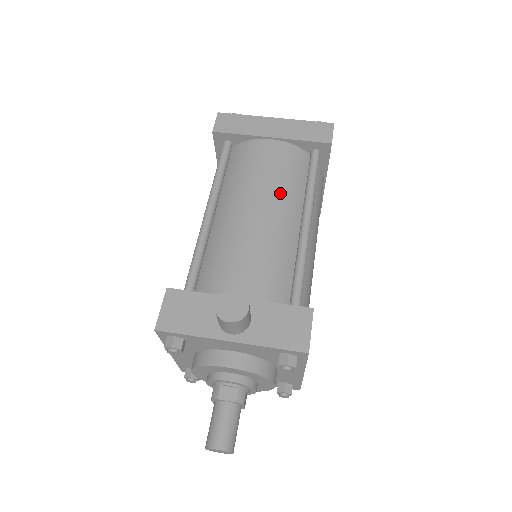
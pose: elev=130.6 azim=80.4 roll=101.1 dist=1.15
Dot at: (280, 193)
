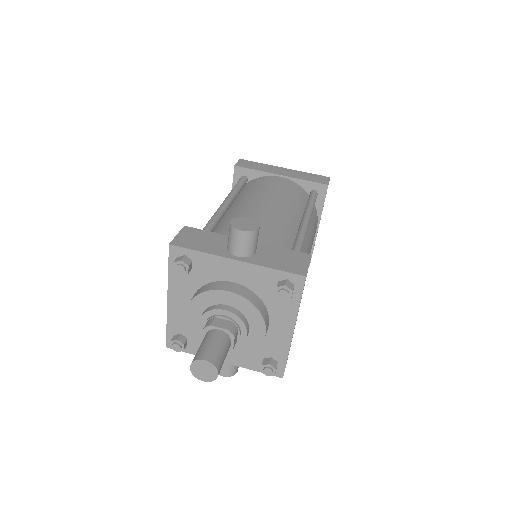
Dot at: (285, 201)
